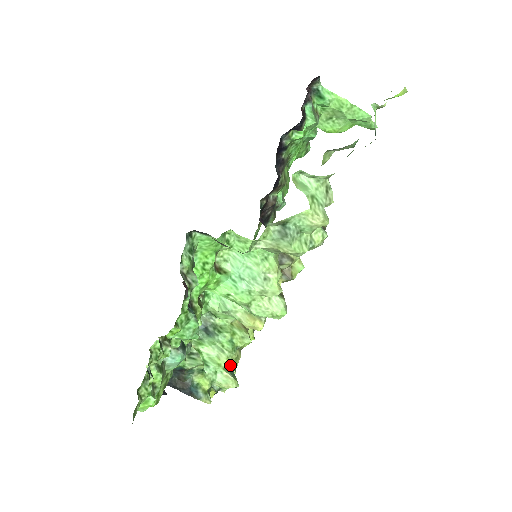
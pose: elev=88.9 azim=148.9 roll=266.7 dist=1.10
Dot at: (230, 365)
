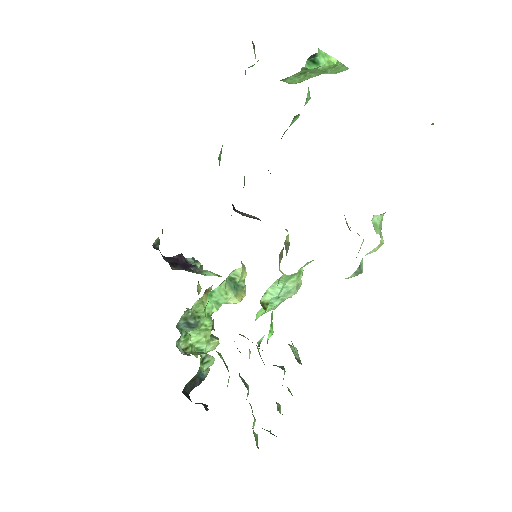
Dot at: occluded
